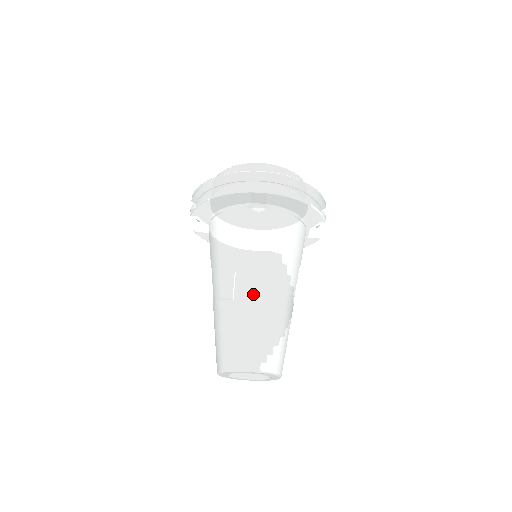
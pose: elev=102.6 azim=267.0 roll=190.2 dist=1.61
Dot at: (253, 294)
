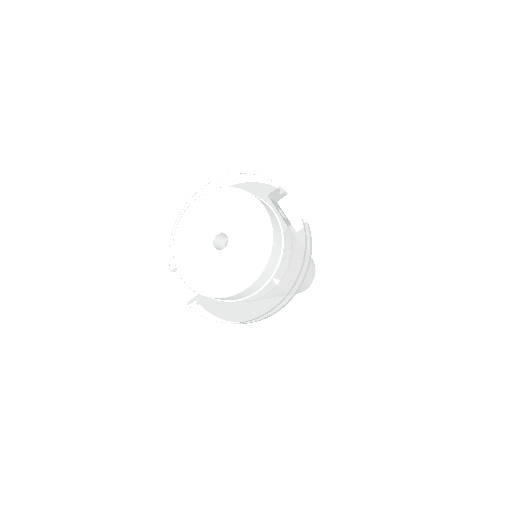
Dot at: occluded
